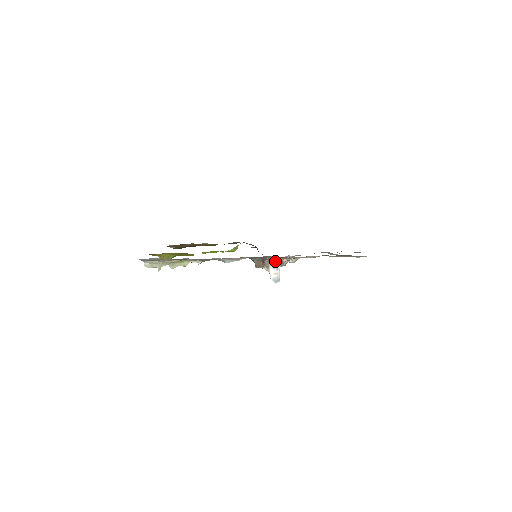
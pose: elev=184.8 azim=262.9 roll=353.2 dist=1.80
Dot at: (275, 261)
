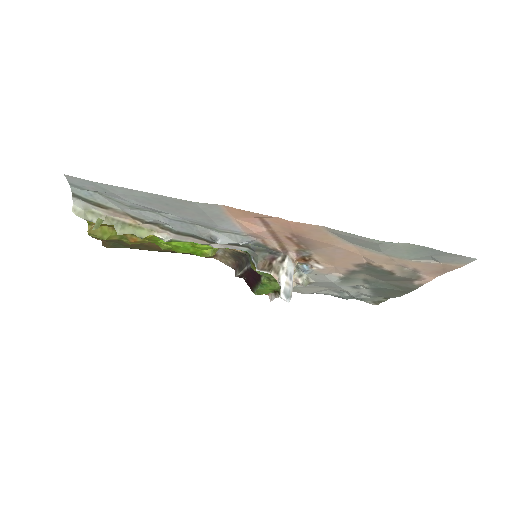
Dot at: (290, 264)
